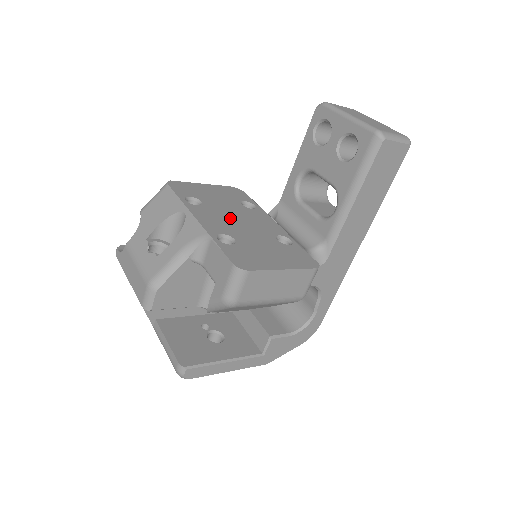
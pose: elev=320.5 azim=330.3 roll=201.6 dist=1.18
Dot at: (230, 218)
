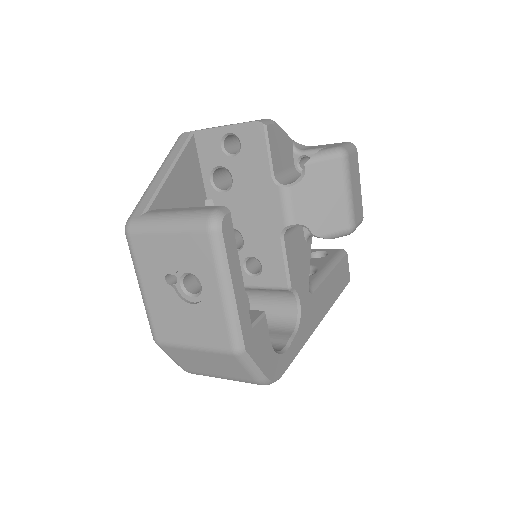
Dot at: occluded
